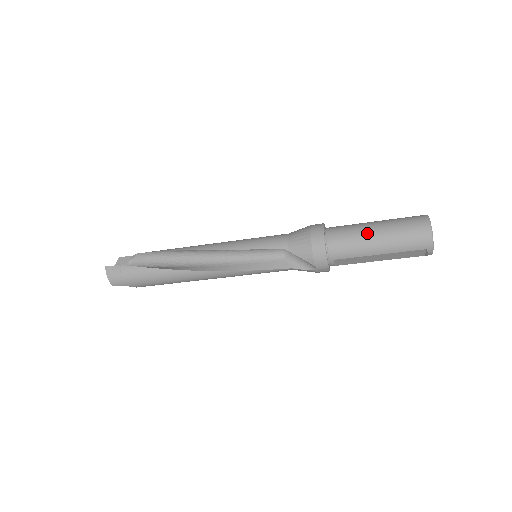
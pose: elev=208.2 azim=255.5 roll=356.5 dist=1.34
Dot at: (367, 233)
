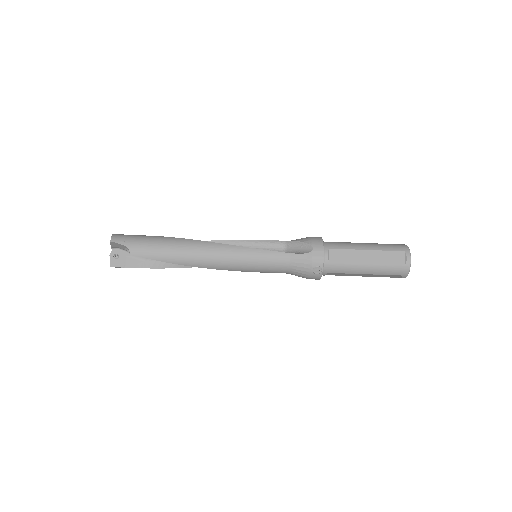
Dot at: occluded
